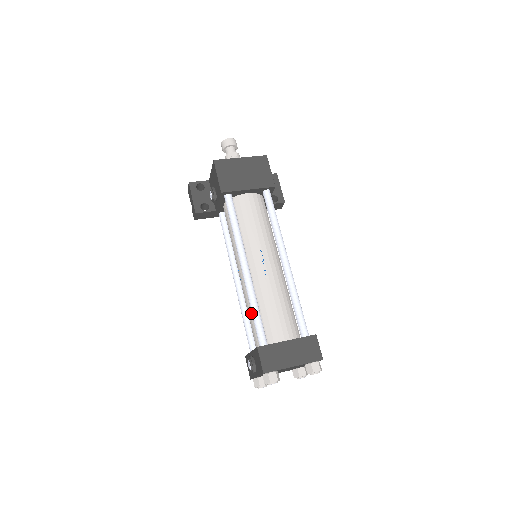
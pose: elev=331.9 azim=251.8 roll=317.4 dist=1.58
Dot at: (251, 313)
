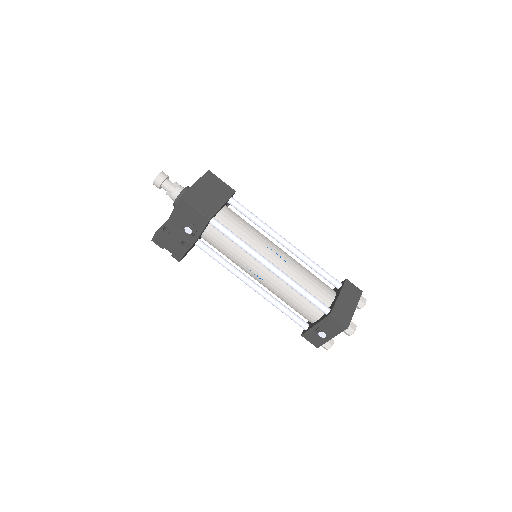
Dot at: (294, 298)
